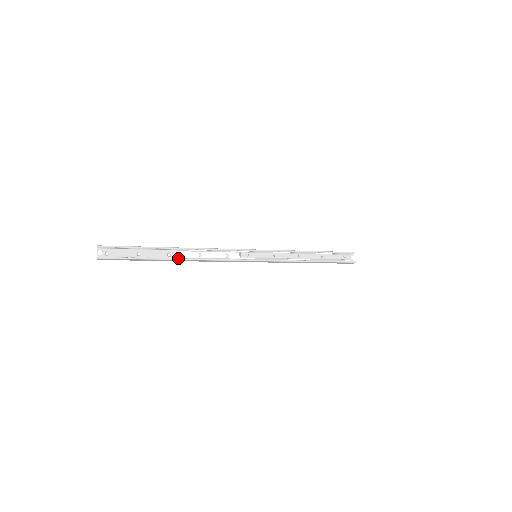
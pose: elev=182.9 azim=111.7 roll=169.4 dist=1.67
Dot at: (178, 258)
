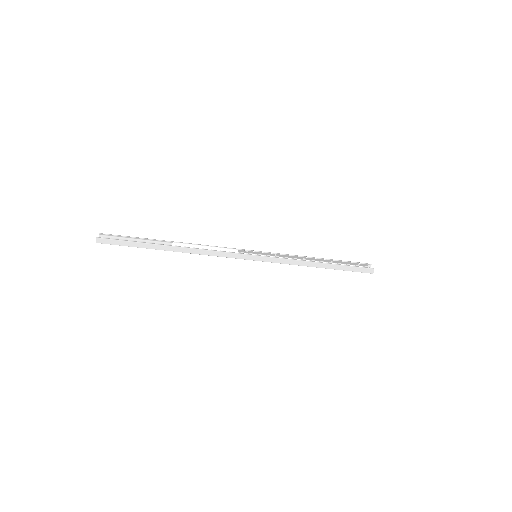
Dot at: (173, 245)
